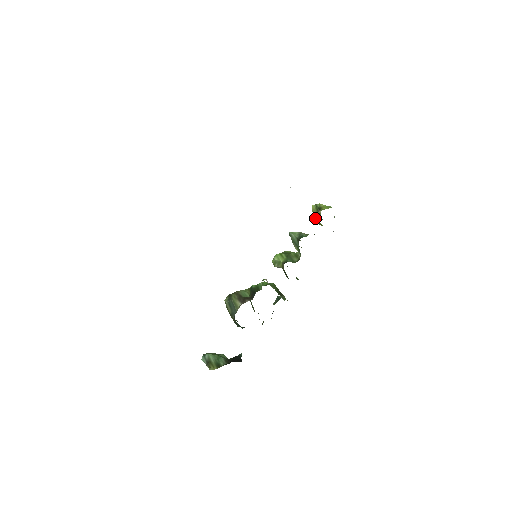
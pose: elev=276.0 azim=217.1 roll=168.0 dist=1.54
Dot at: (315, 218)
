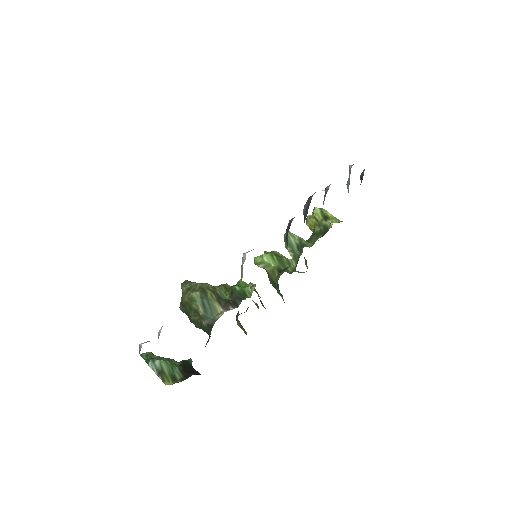
Dot at: (310, 220)
